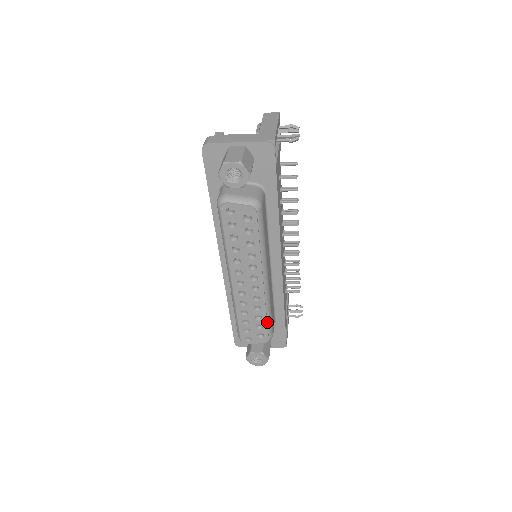
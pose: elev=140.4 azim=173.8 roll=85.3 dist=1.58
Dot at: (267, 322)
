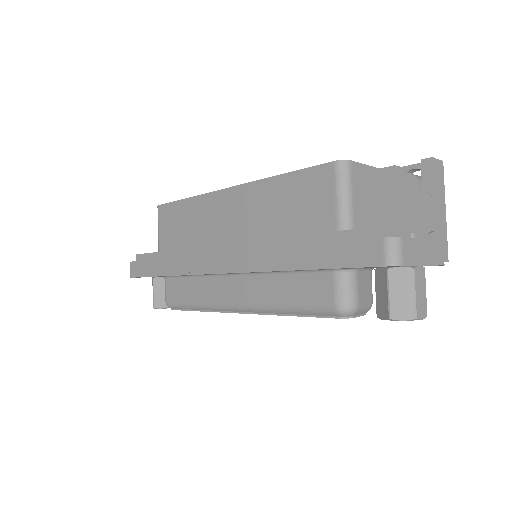
Dot at: occluded
